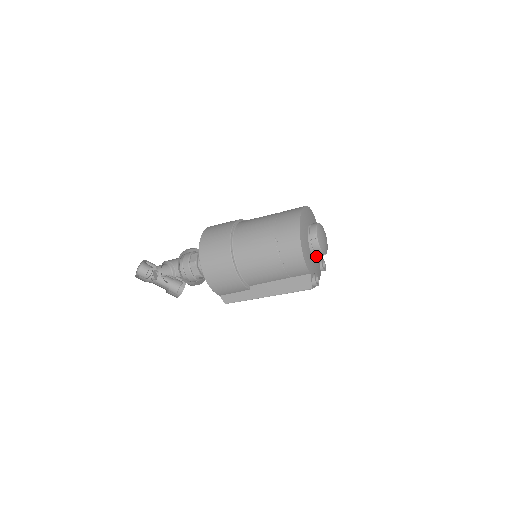
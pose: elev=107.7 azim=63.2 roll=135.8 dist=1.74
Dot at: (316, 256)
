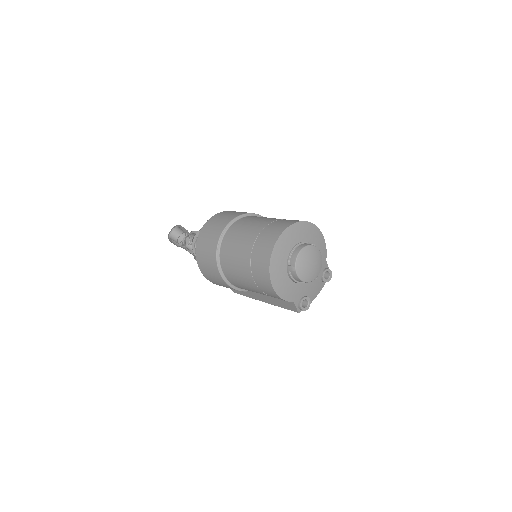
Dot at: (301, 283)
